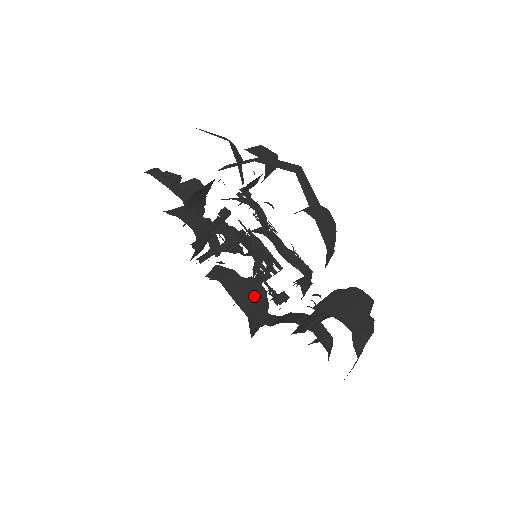
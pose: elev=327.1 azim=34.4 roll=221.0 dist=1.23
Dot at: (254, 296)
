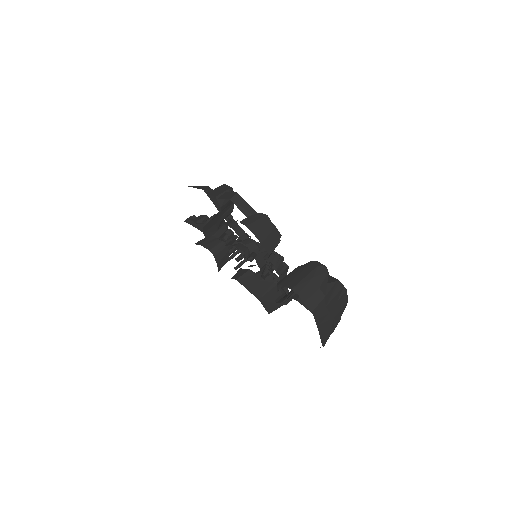
Dot at: (265, 284)
